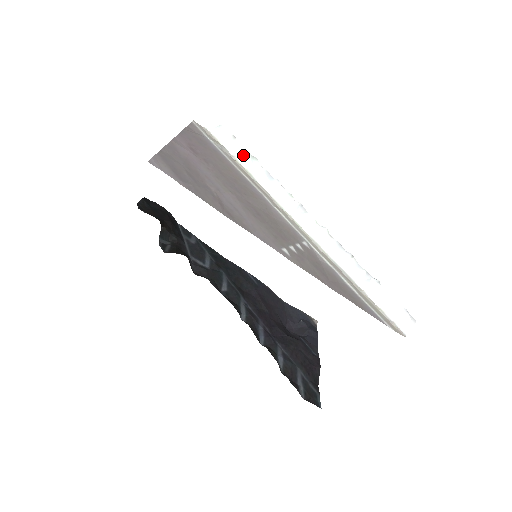
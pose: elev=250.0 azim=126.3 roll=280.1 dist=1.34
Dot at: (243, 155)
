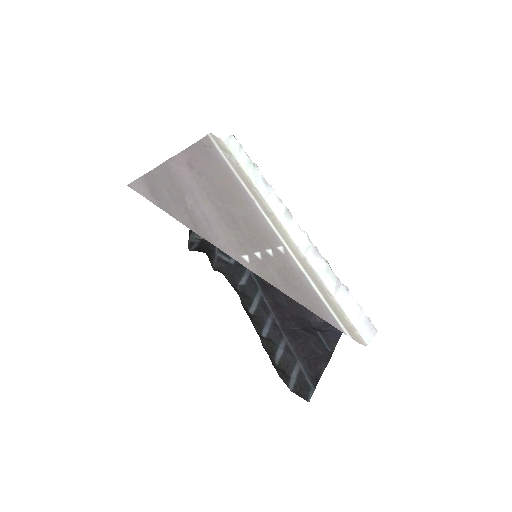
Dot at: (247, 162)
